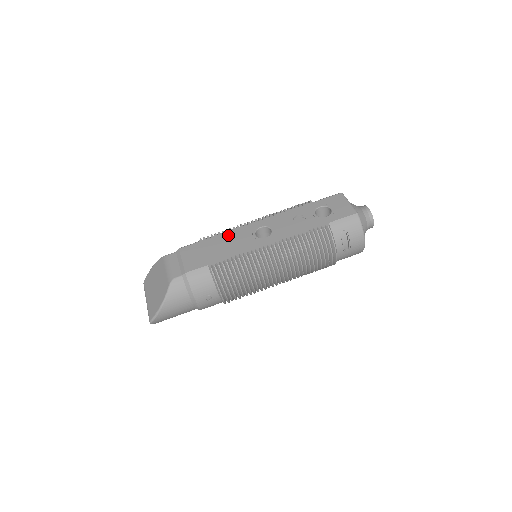
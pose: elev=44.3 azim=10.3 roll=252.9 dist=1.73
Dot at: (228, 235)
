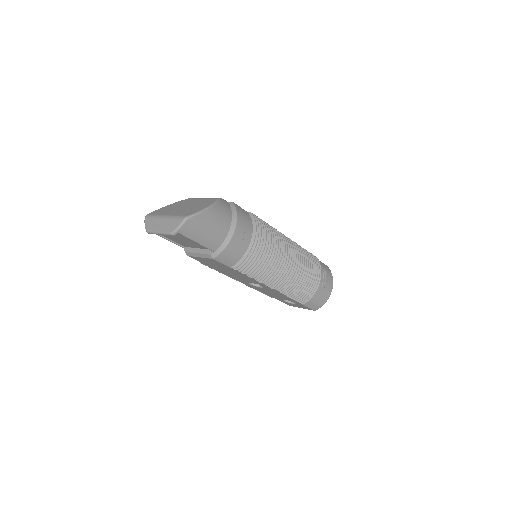
Dot at: occluded
